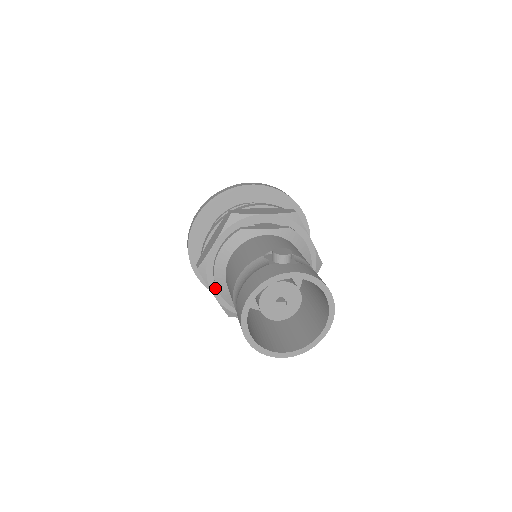
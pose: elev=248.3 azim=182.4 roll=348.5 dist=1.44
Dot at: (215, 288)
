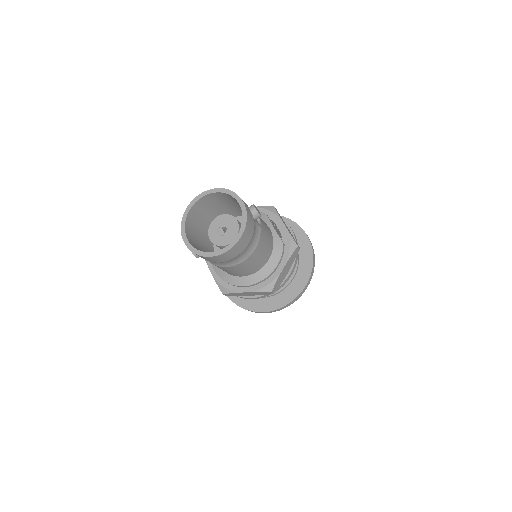
Dot at: occluded
